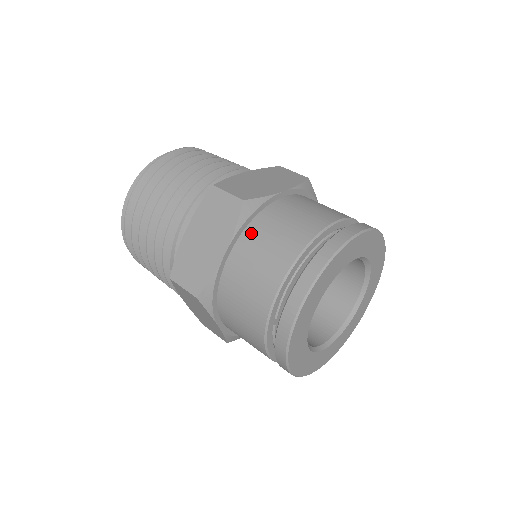
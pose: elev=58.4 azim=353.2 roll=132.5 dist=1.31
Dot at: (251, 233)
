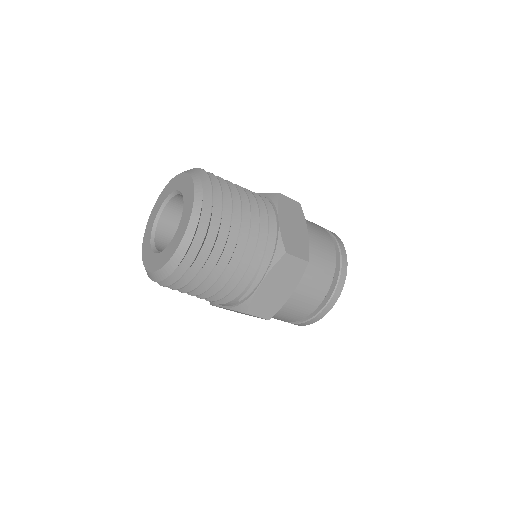
Dot at: (304, 275)
